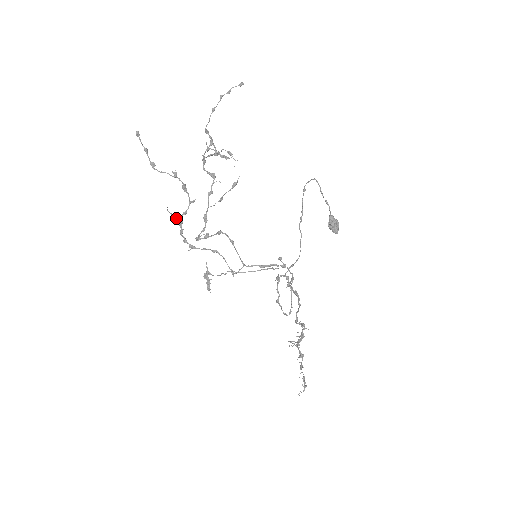
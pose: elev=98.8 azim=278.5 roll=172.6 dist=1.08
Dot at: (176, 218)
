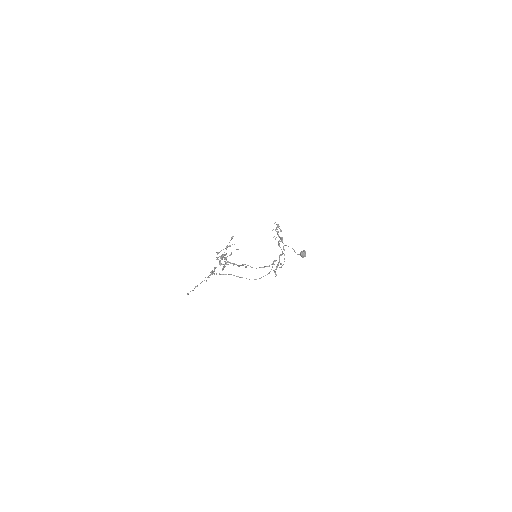
Dot at: occluded
